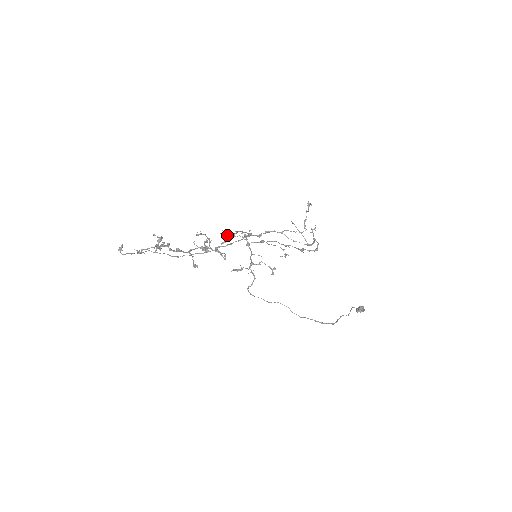
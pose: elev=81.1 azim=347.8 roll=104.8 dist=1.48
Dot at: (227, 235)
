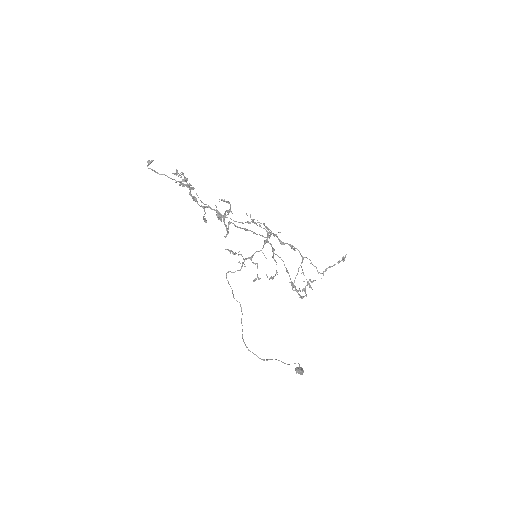
Dot at: (252, 220)
